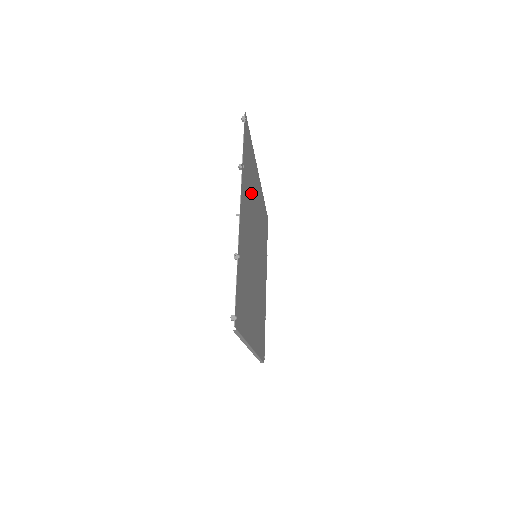
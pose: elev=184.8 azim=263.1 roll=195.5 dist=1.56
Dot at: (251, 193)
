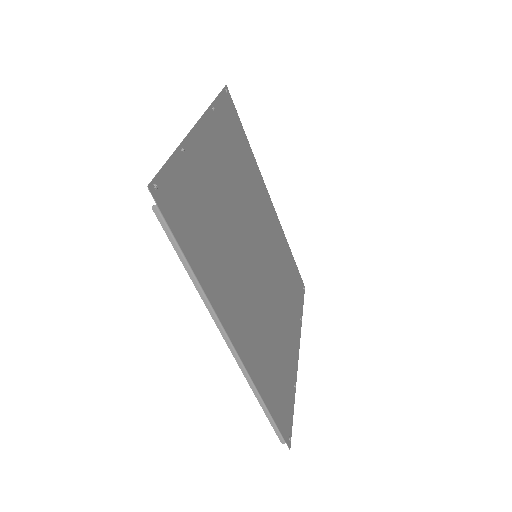
Dot at: (241, 173)
